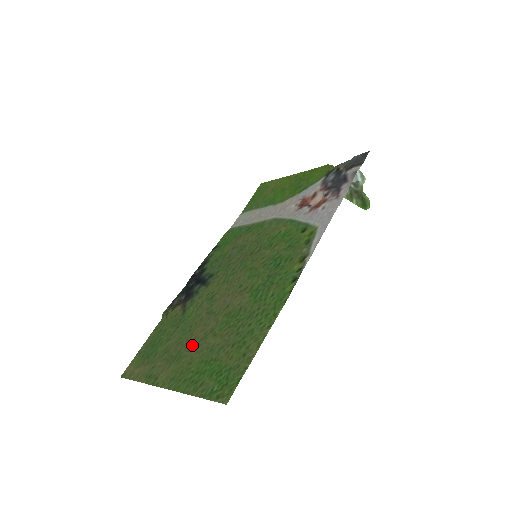
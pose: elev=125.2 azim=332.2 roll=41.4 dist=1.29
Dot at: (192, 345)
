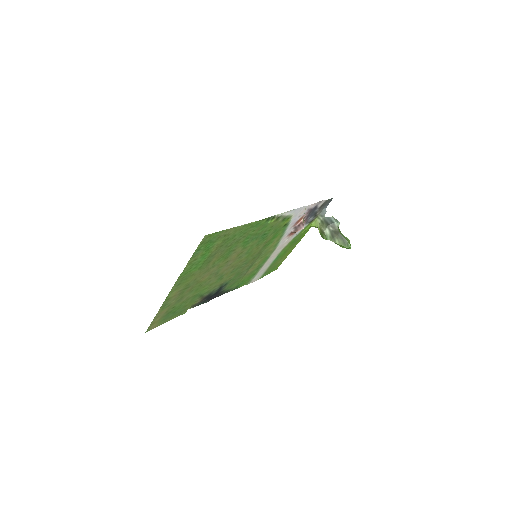
Dot at: (198, 278)
